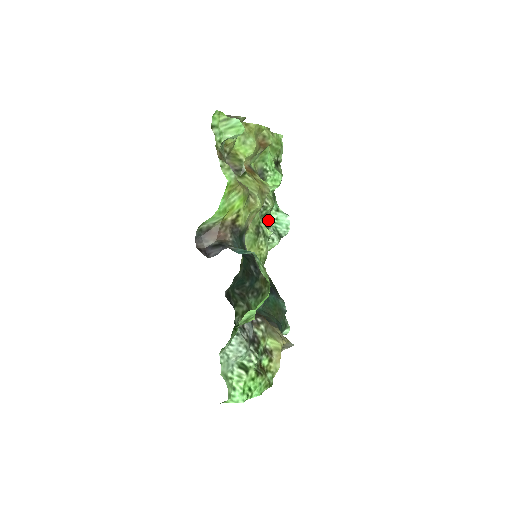
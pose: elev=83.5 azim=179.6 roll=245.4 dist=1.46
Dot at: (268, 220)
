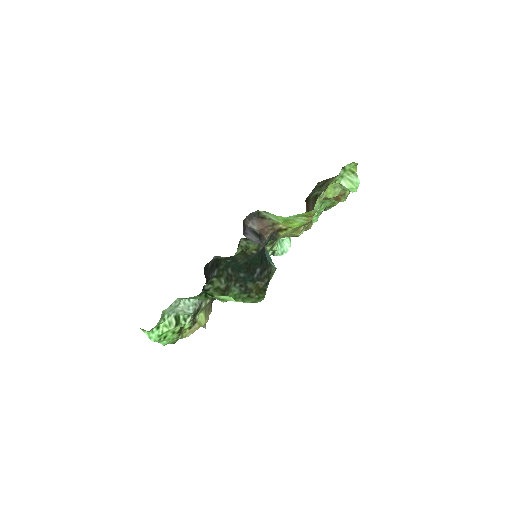
Dot at: occluded
